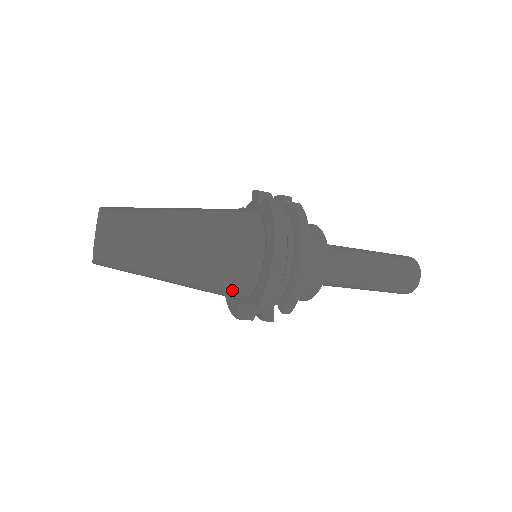
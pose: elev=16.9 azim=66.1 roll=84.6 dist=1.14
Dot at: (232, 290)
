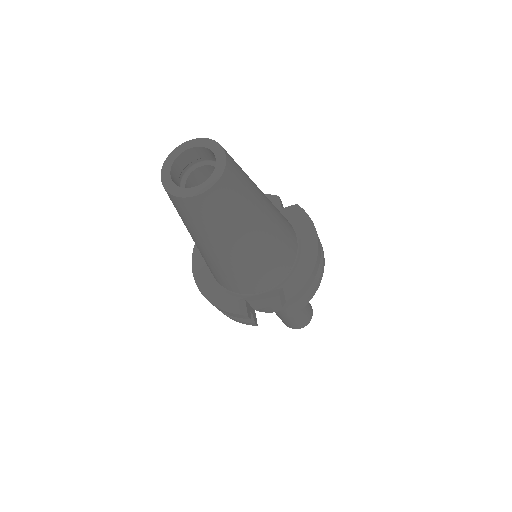
Dot at: (263, 280)
